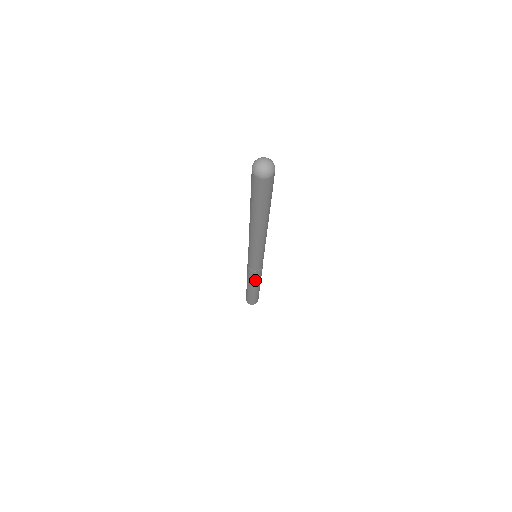
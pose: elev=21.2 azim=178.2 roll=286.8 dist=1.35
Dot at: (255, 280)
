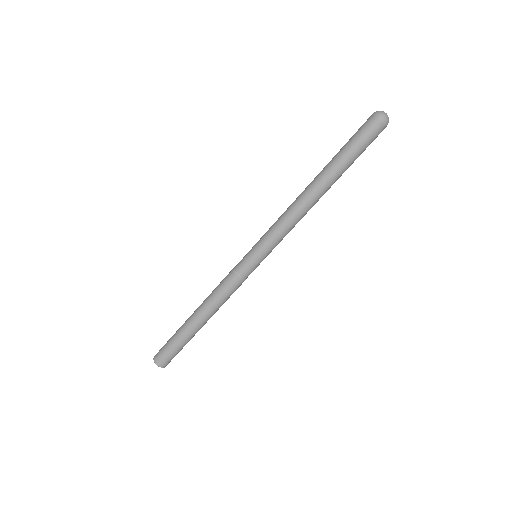
Dot at: (226, 300)
